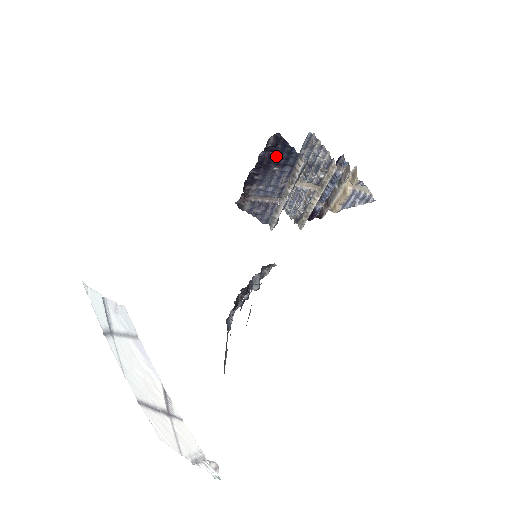
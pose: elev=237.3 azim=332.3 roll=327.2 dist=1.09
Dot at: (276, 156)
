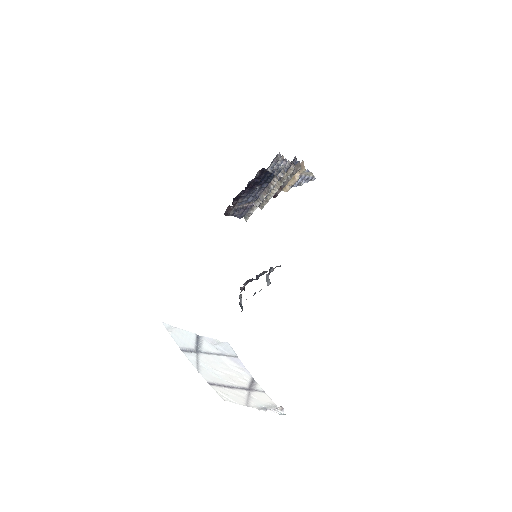
Dot at: (259, 181)
